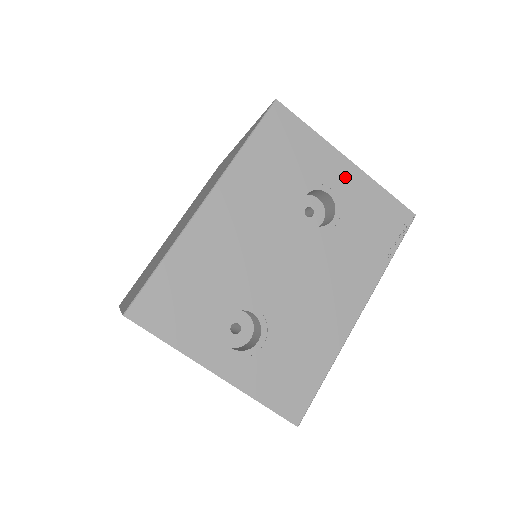
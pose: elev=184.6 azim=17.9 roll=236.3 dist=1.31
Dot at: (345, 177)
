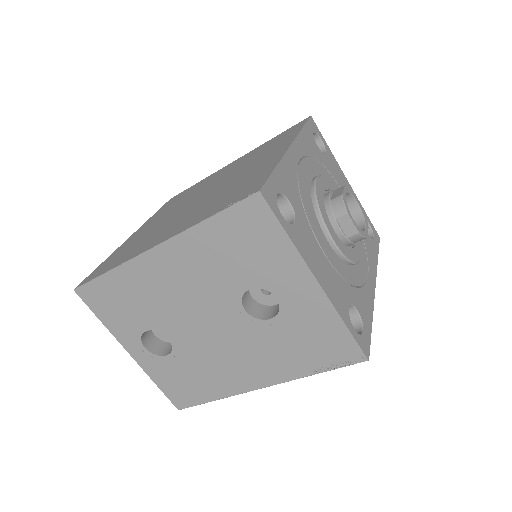
Dot at: (304, 294)
